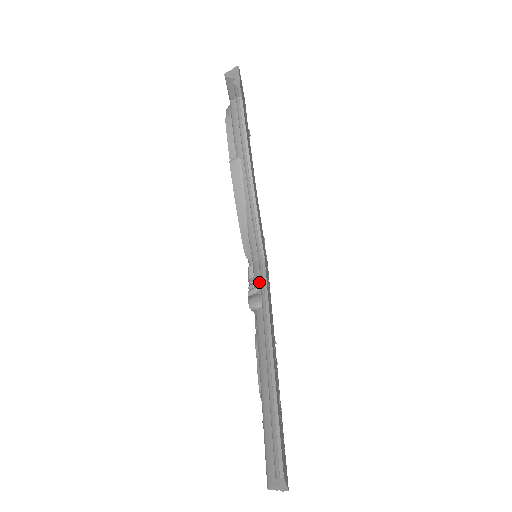
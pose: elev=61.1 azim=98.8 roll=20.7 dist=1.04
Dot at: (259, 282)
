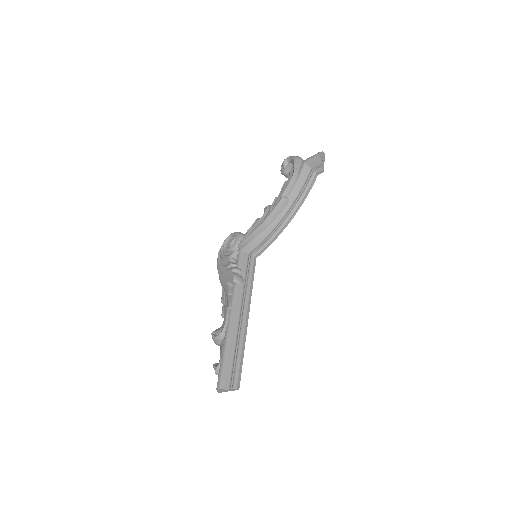
Dot at: (243, 268)
